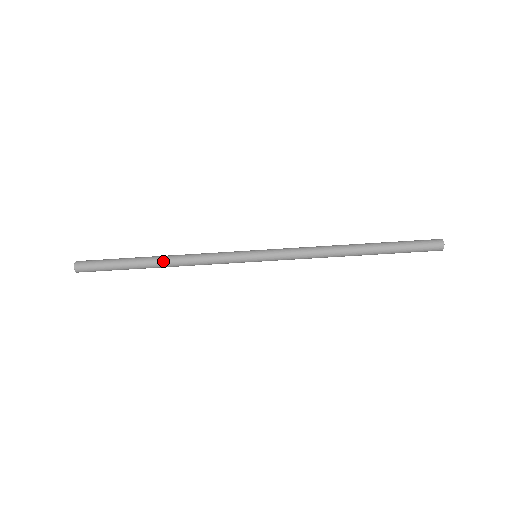
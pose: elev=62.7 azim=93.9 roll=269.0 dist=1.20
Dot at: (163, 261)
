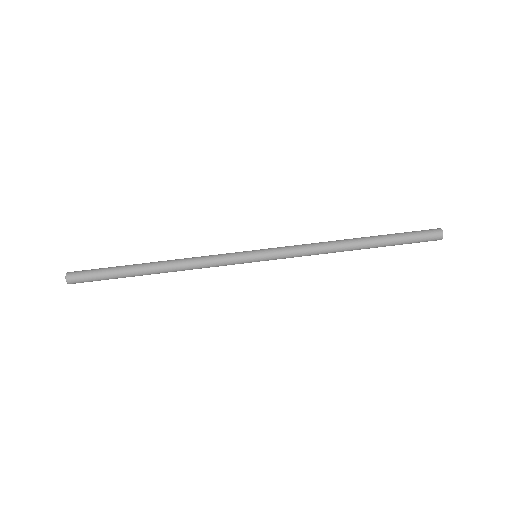
Dot at: (160, 267)
